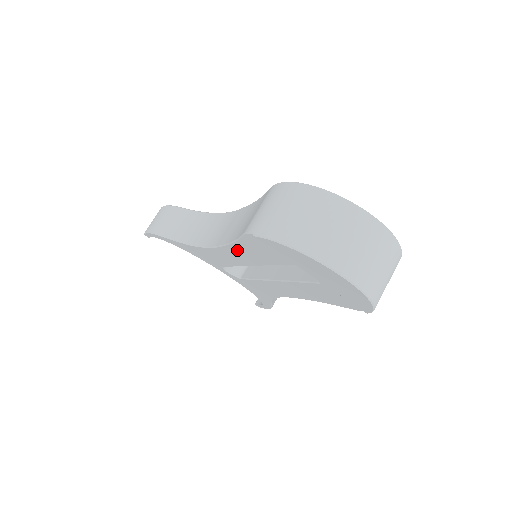
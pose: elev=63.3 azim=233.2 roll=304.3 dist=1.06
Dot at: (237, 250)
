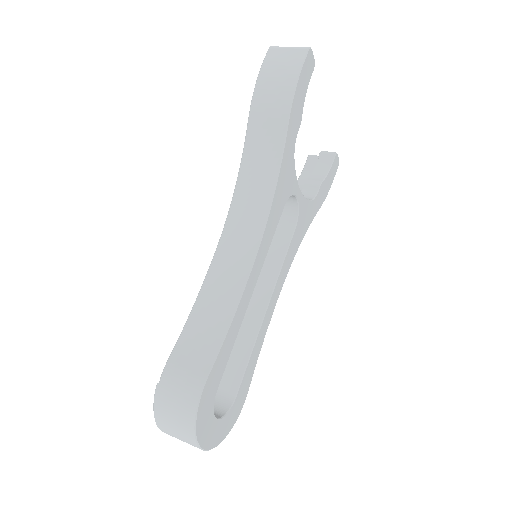
Dot at: occluded
